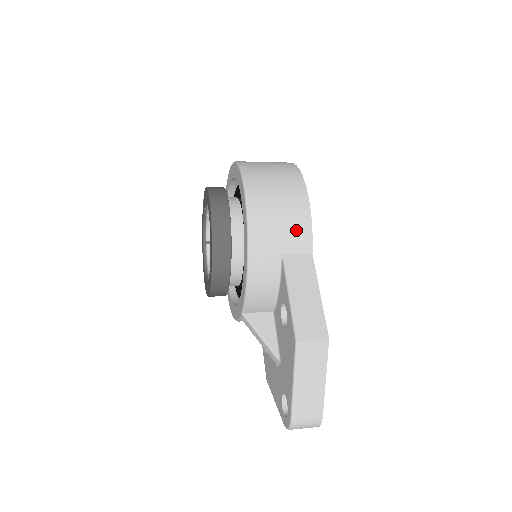
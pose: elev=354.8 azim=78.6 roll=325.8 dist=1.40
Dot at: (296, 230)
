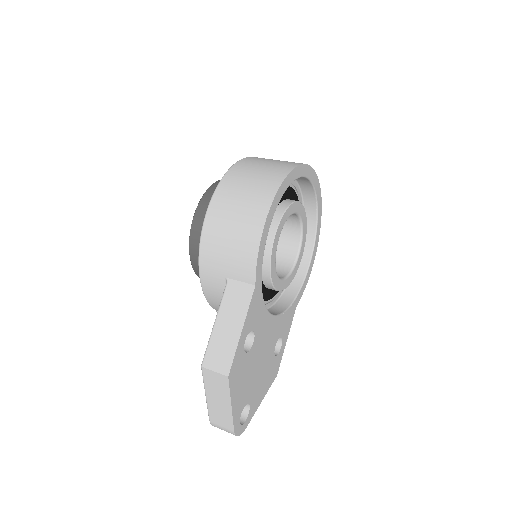
Dot at: (241, 258)
